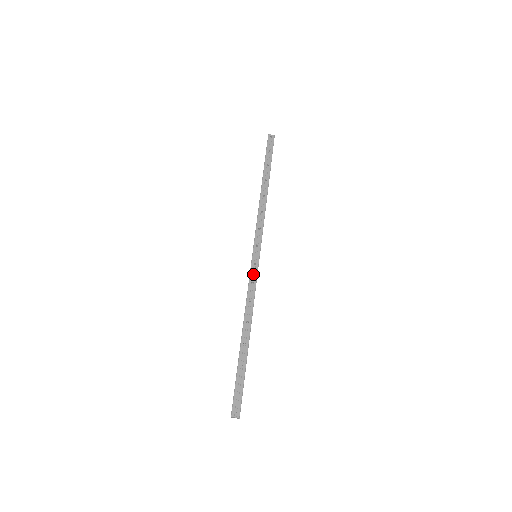
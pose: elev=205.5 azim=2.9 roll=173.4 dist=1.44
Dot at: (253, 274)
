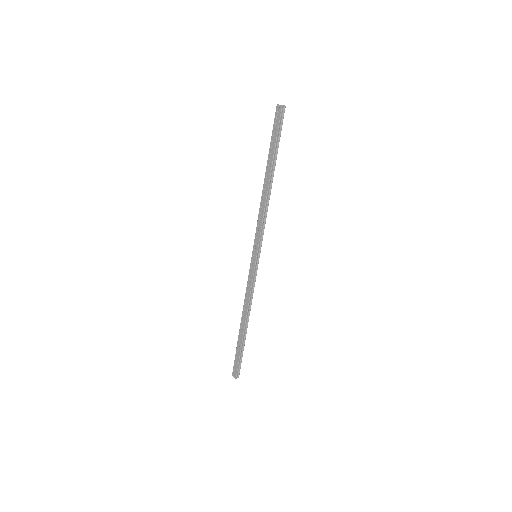
Dot at: (250, 274)
